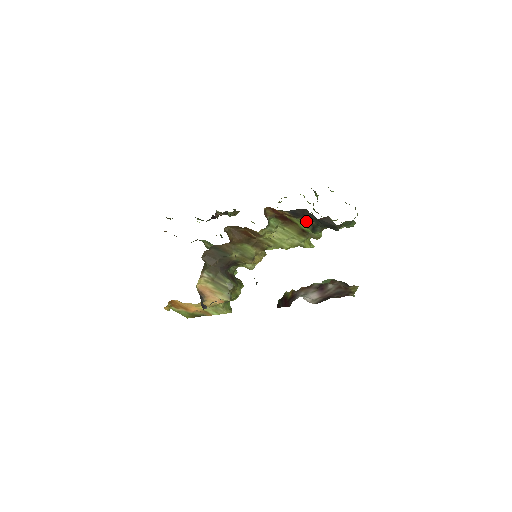
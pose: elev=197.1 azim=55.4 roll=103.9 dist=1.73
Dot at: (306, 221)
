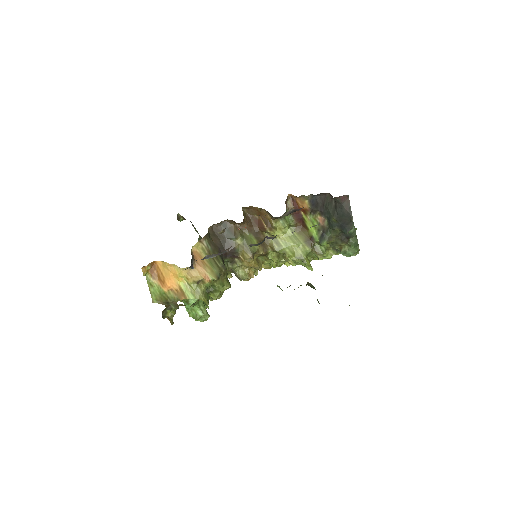
Dot at: (320, 221)
